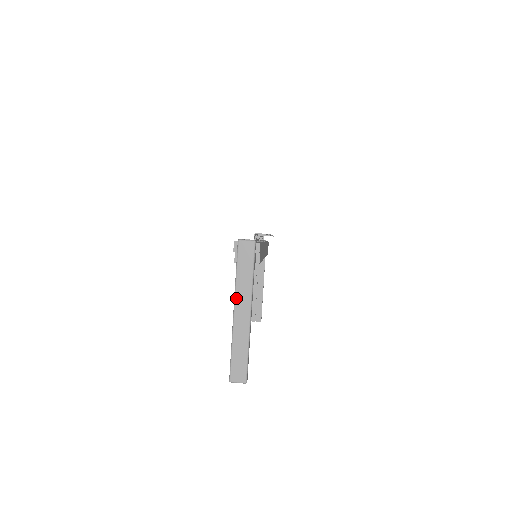
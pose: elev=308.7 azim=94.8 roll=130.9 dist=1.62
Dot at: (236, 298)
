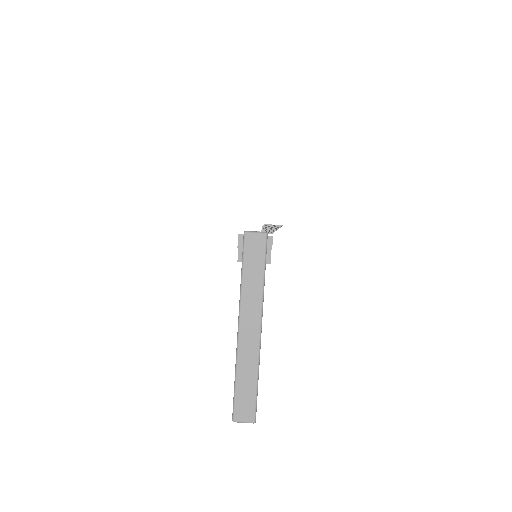
Dot at: (241, 309)
